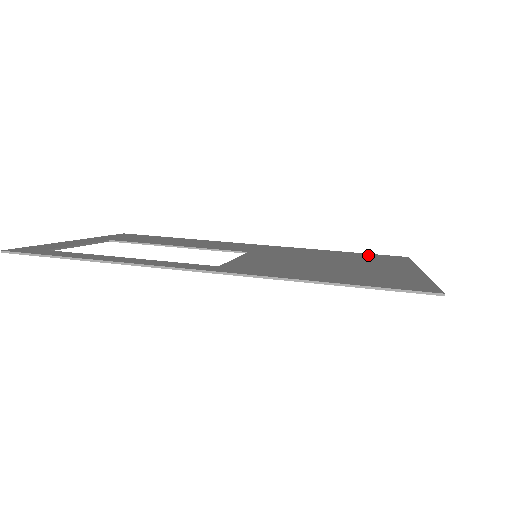
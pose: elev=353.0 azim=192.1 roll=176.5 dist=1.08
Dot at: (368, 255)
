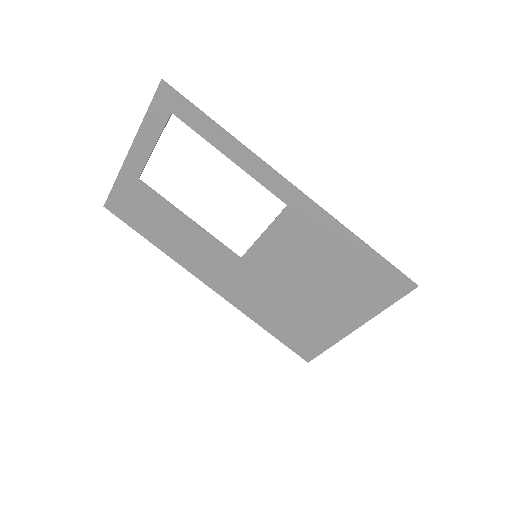
Dot at: (291, 337)
